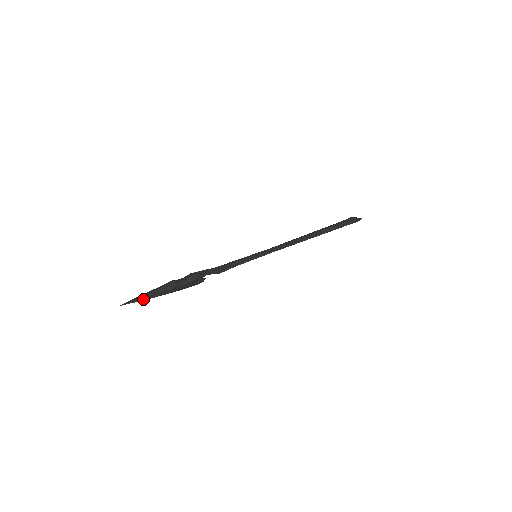
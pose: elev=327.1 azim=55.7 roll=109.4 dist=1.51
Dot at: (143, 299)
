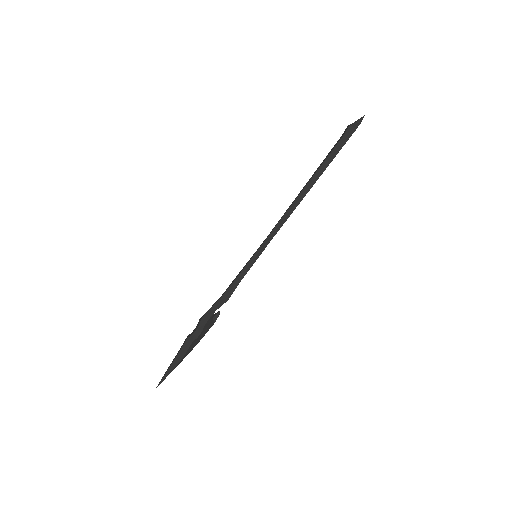
Dot at: (171, 370)
